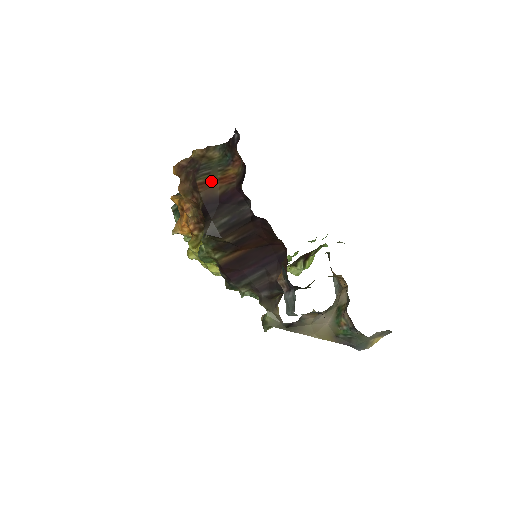
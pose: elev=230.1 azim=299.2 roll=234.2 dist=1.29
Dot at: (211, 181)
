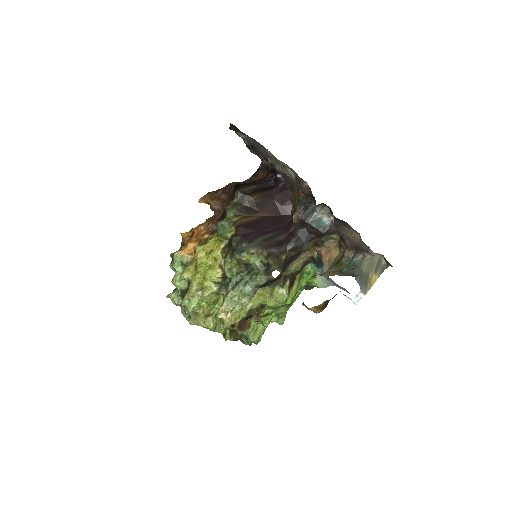
Dot at: occluded
